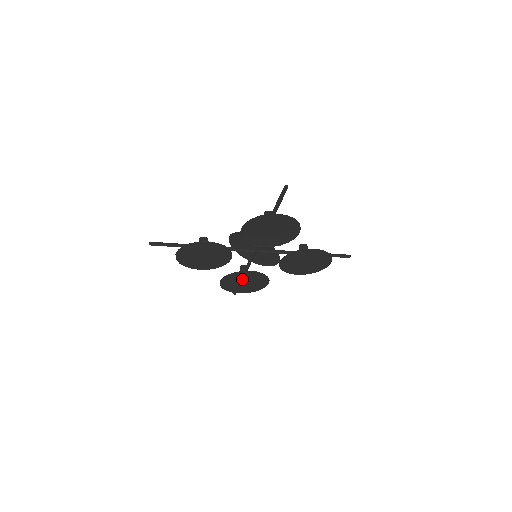
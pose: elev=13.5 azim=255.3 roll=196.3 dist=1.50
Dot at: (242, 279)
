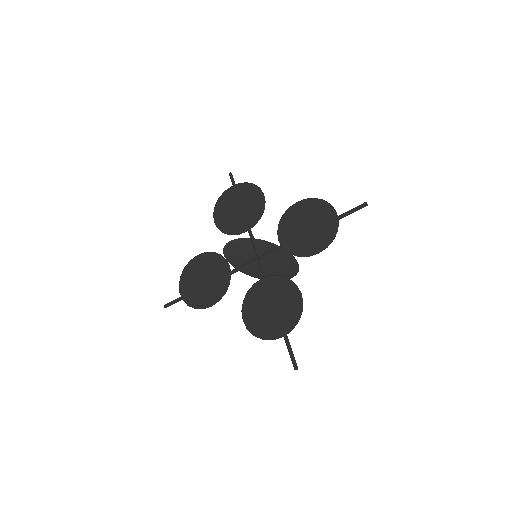
Dot at: (265, 302)
